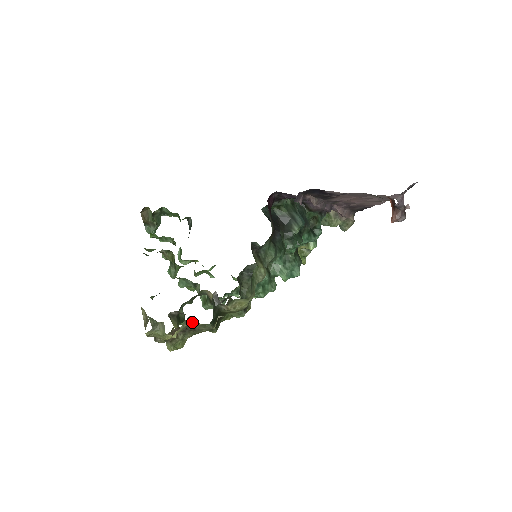
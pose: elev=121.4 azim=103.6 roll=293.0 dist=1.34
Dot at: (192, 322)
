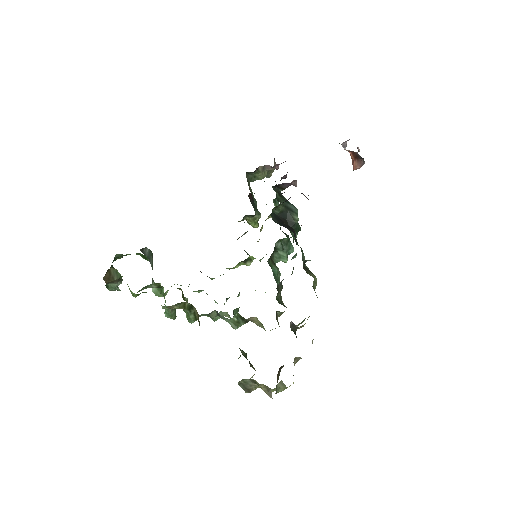
Dot at: (296, 361)
